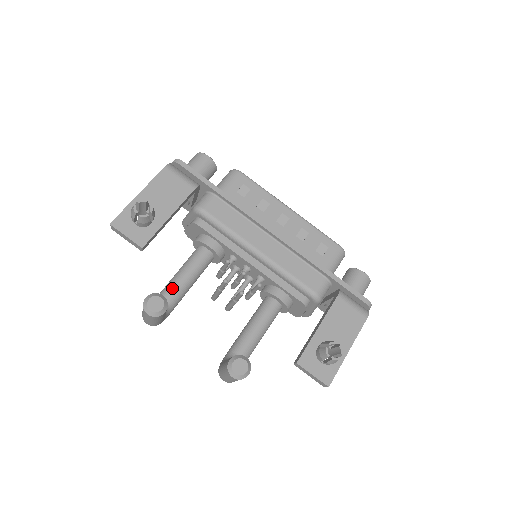
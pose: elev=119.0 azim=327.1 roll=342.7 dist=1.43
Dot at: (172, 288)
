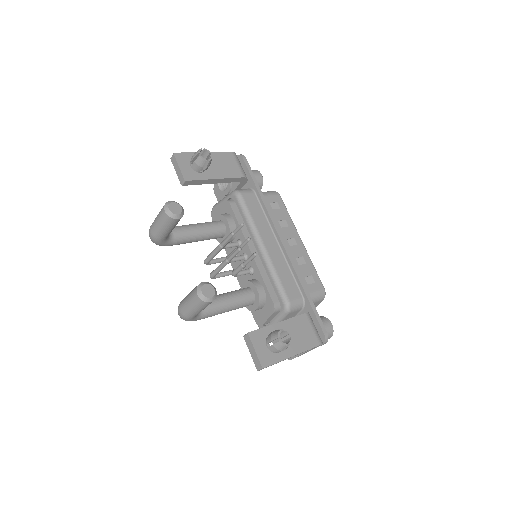
Dot at: (183, 228)
